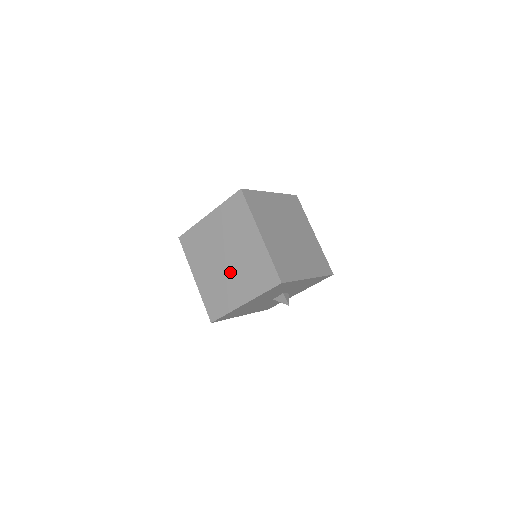
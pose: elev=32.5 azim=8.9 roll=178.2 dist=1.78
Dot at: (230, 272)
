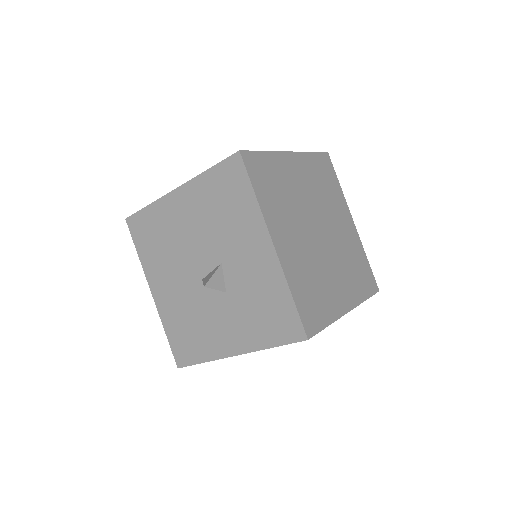
Dot at: occluded
